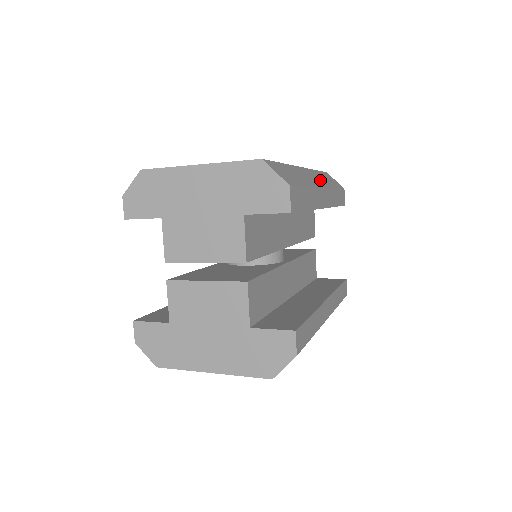
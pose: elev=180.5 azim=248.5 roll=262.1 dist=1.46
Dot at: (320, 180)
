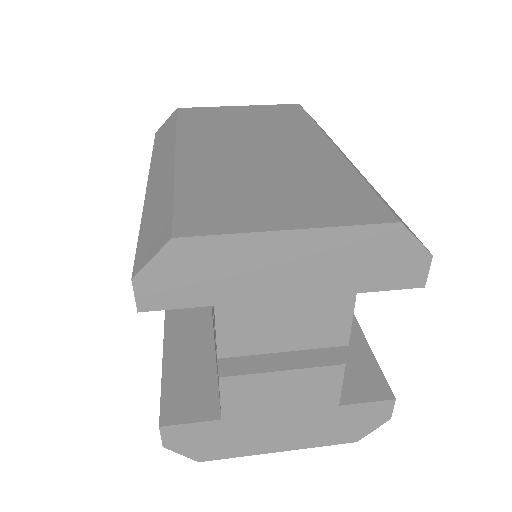
Dot at: (342, 152)
